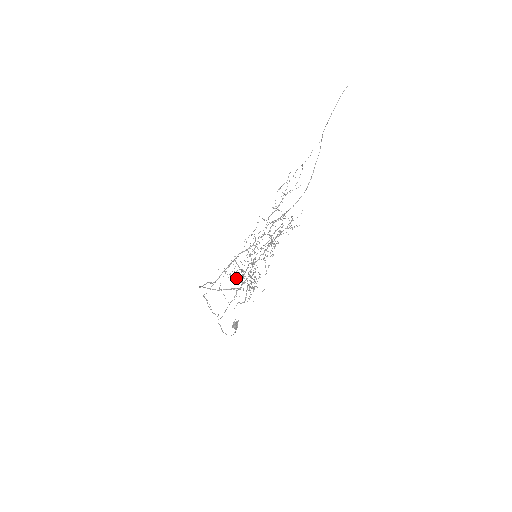
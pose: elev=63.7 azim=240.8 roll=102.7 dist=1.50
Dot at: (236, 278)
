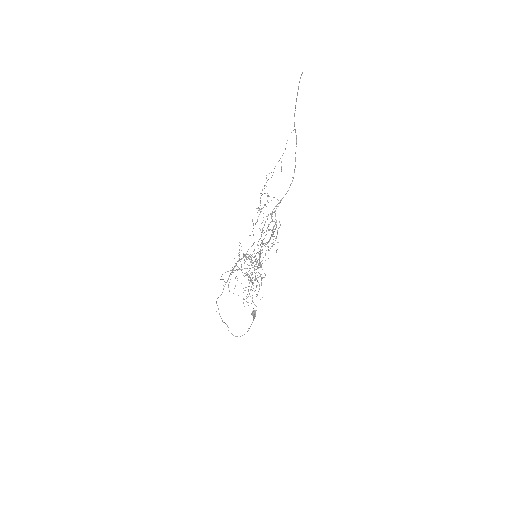
Dot at: occluded
